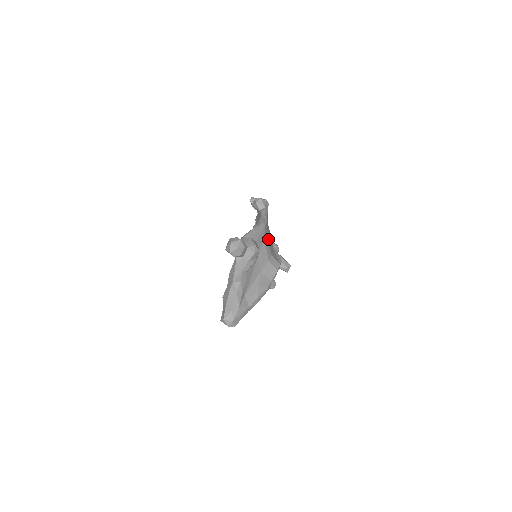
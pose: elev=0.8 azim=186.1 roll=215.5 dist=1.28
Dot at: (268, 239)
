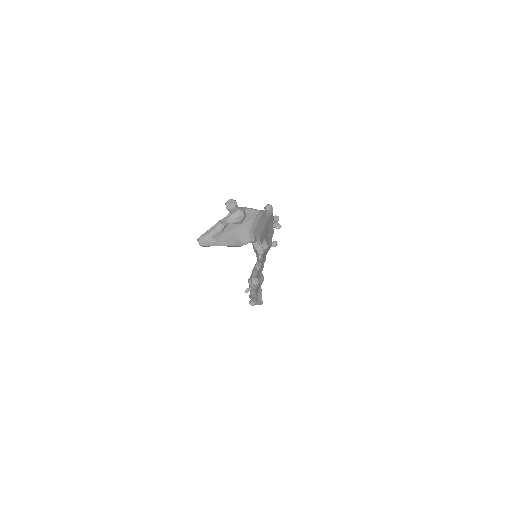
Dot at: (257, 223)
